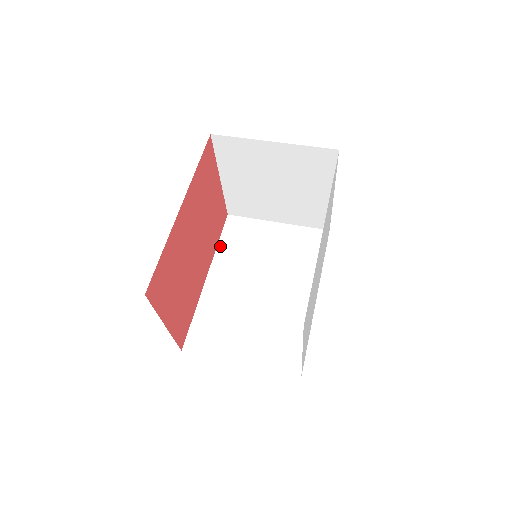
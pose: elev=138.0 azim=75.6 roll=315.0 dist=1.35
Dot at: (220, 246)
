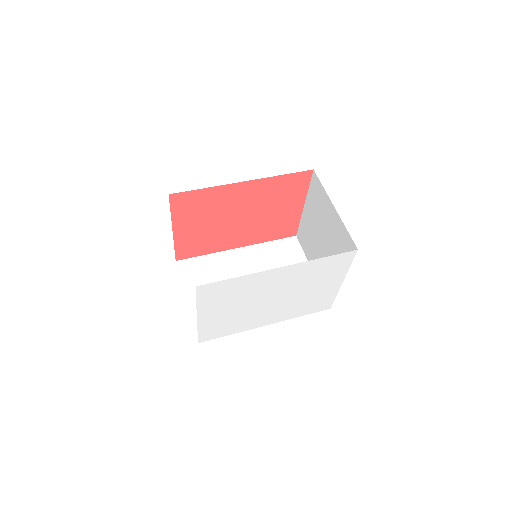
Dot at: (267, 244)
